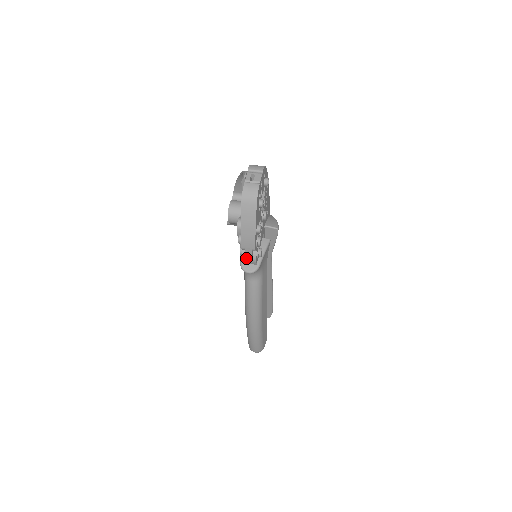
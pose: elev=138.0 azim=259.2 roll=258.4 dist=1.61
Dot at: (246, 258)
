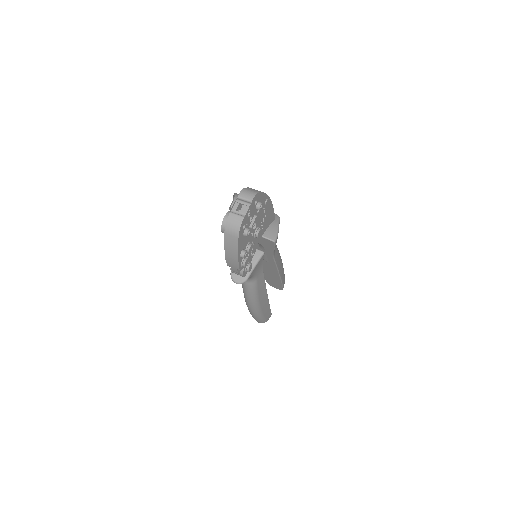
Dot at: occluded
